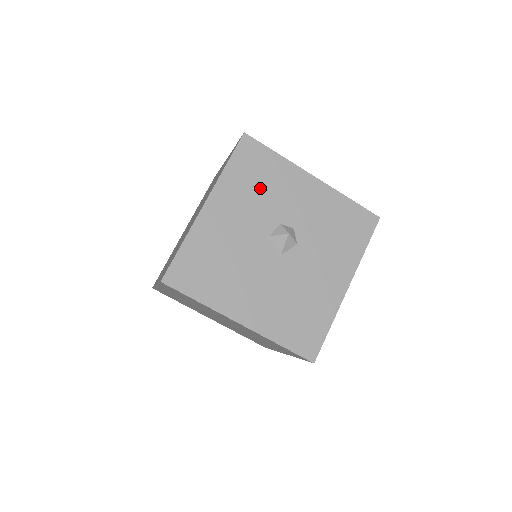
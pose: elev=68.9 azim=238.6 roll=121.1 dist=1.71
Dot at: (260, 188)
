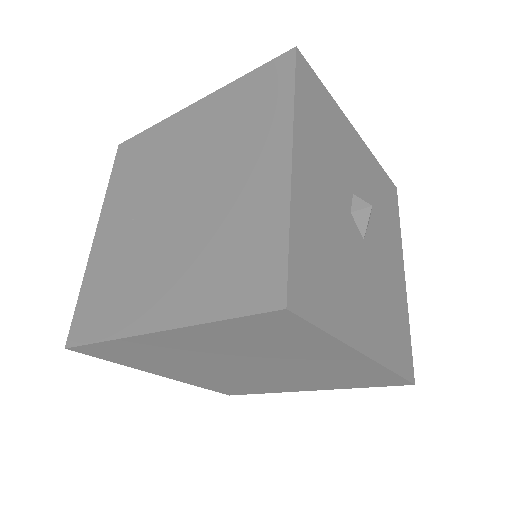
Dot at: (328, 138)
